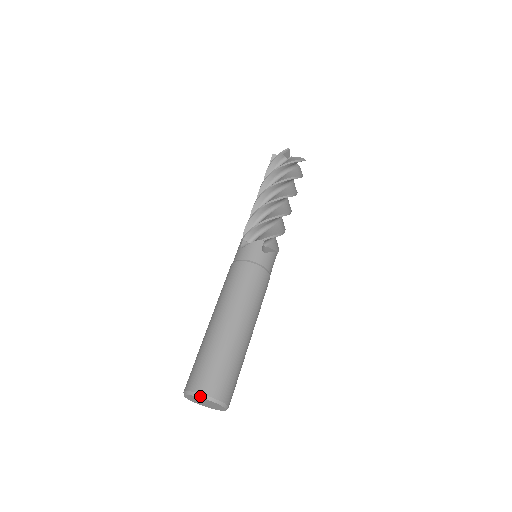
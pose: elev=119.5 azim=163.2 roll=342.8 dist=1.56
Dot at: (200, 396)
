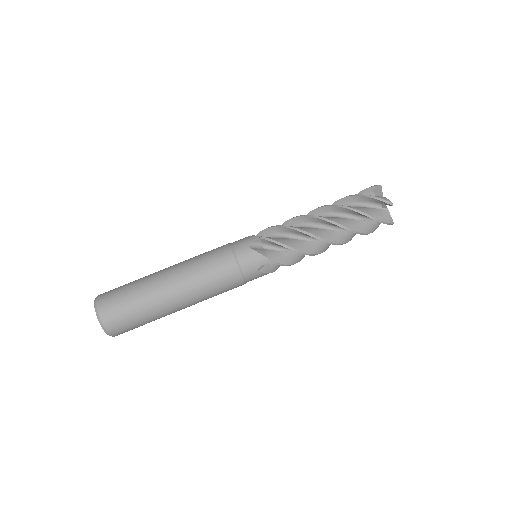
Dot at: (99, 321)
